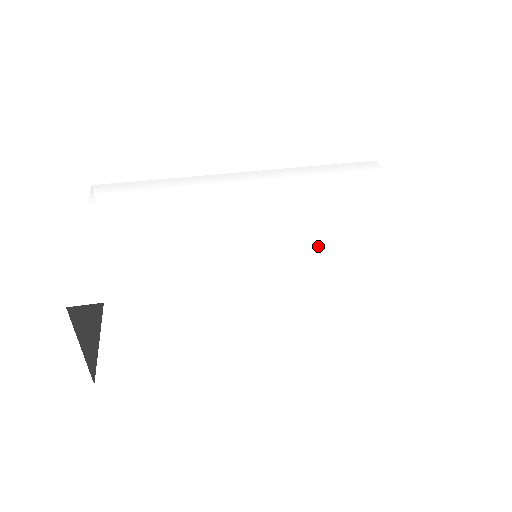
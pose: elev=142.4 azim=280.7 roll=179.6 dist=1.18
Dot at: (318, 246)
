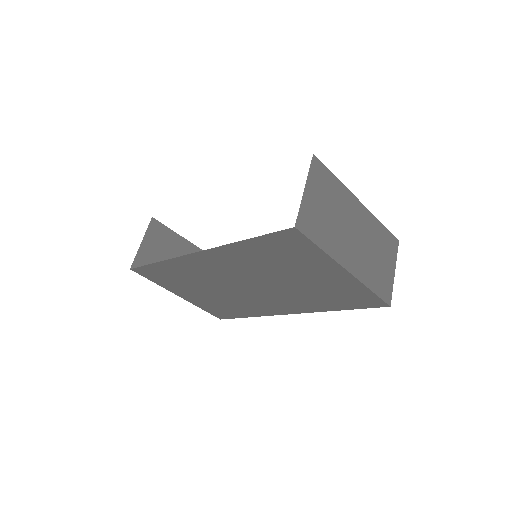
Dot at: occluded
